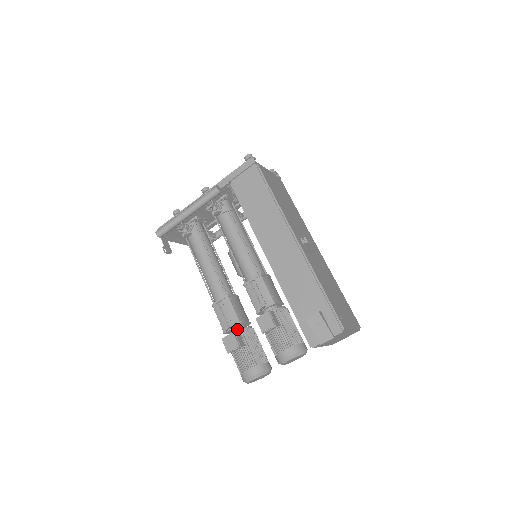
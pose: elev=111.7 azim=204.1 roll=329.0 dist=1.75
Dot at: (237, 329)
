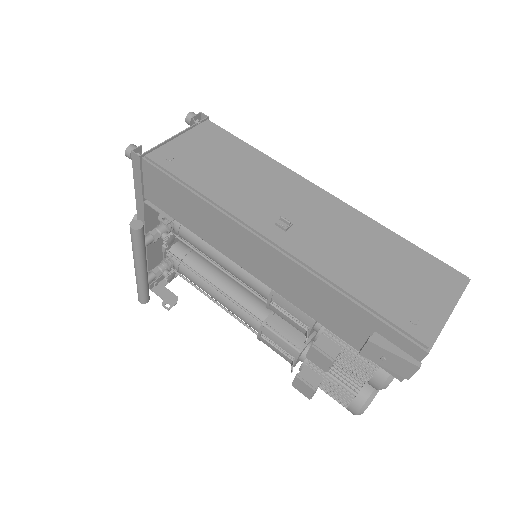
Dot at: (303, 357)
